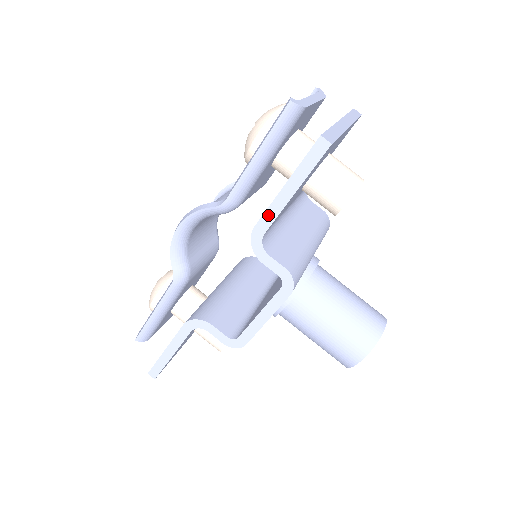
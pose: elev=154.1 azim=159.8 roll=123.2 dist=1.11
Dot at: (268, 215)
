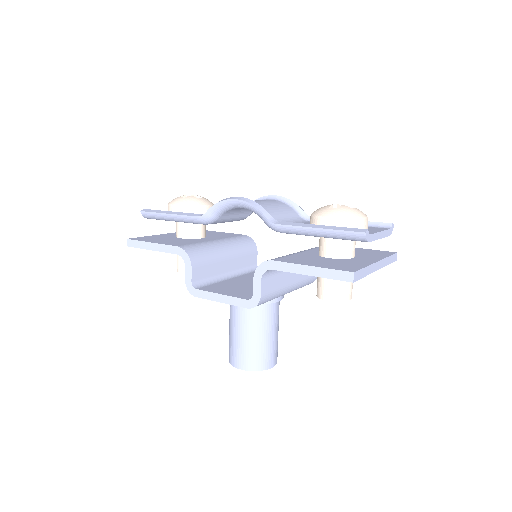
Dot at: (285, 265)
